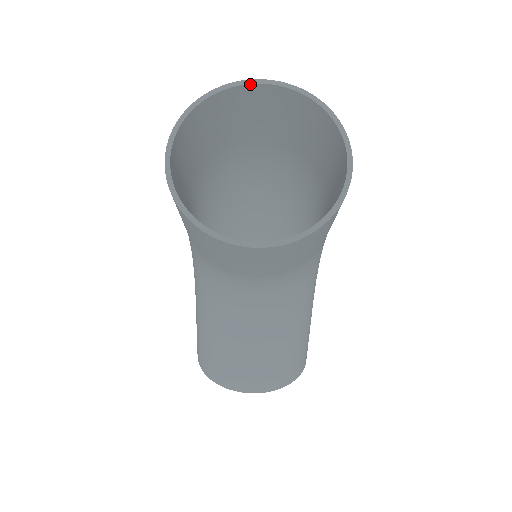
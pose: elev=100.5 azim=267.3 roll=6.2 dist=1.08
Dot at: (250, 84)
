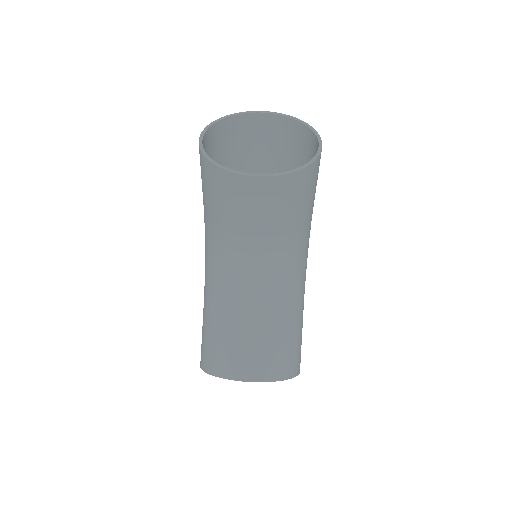
Dot at: (255, 113)
